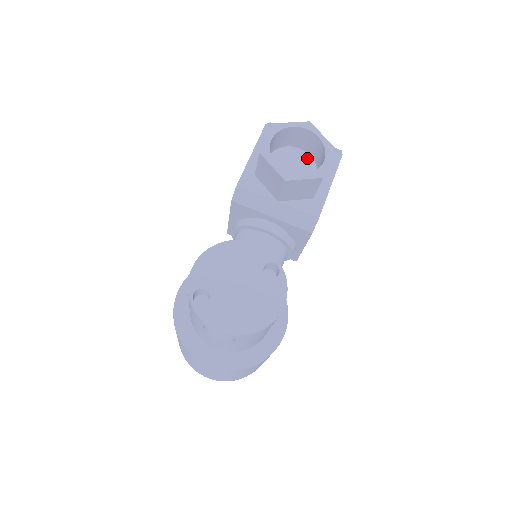
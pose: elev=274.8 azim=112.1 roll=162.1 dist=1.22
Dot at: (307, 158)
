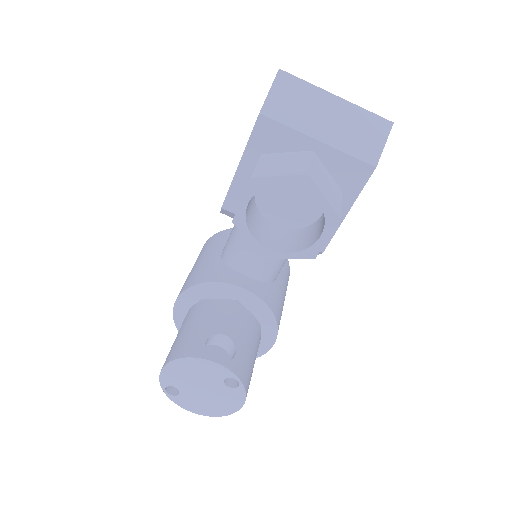
Dot at: occluded
